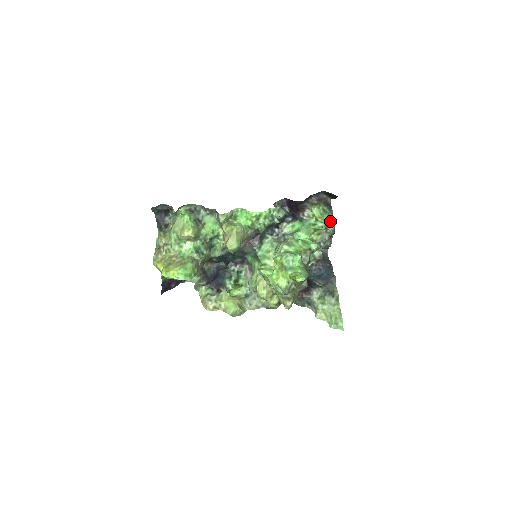
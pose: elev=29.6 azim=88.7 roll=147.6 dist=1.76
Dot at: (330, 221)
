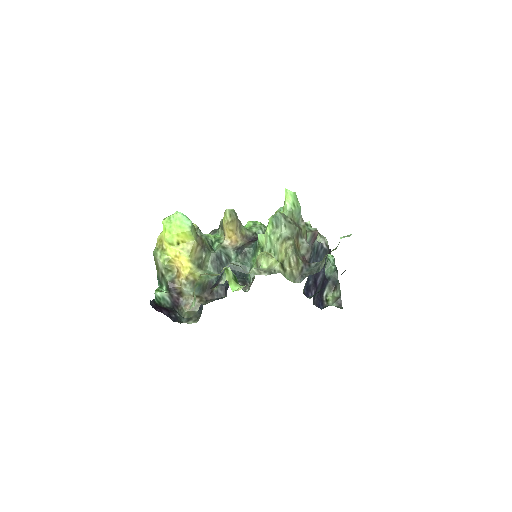
Dot at: (328, 256)
